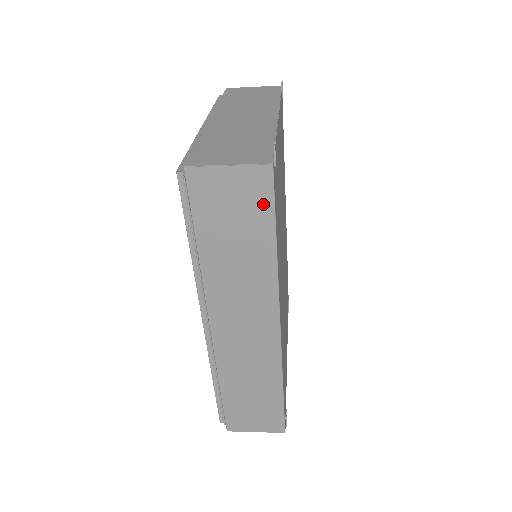
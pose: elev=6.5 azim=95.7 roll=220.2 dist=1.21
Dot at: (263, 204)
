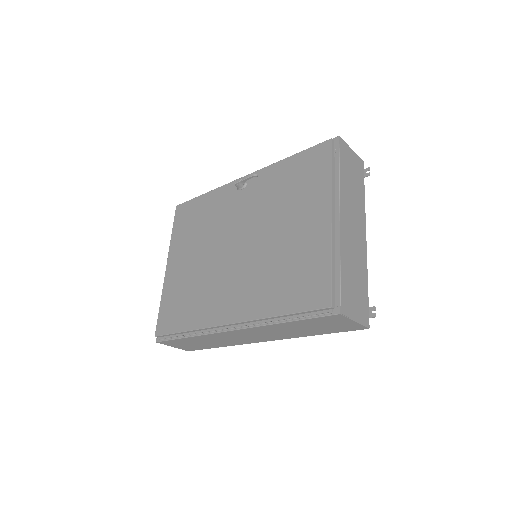
Dot at: (342, 330)
